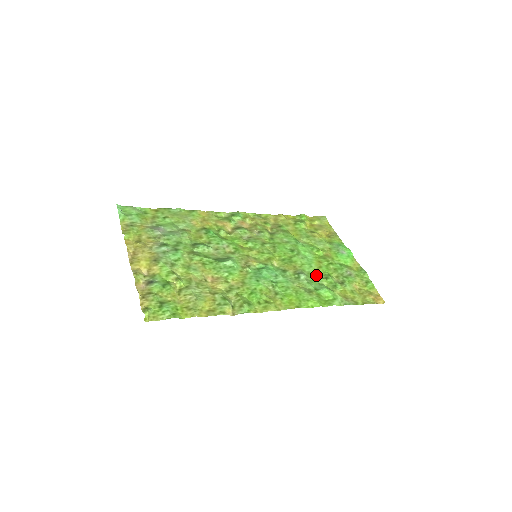
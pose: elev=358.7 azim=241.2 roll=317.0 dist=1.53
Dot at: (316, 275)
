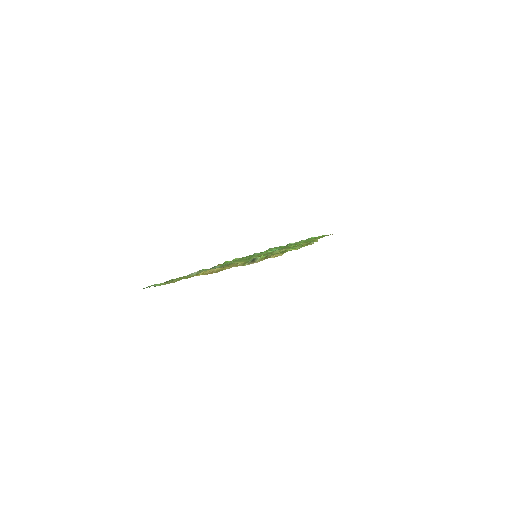
Dot at: occluded
